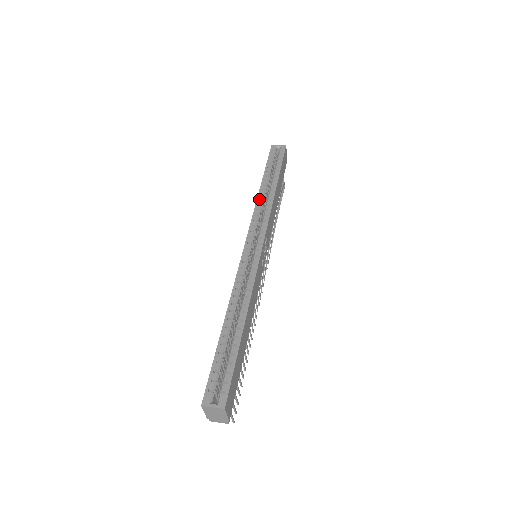
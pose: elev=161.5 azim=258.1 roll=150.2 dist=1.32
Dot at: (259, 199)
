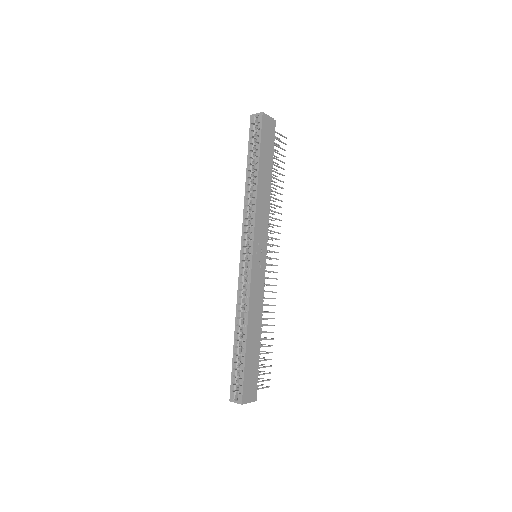
Dot at: (246, 198)
